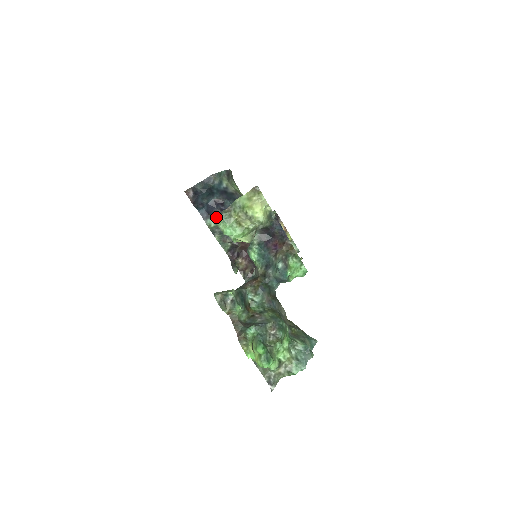
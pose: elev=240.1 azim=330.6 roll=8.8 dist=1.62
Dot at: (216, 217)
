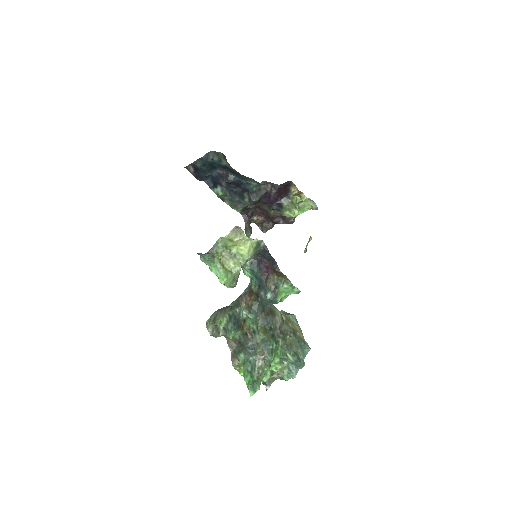
Dot at: (200, 255)
